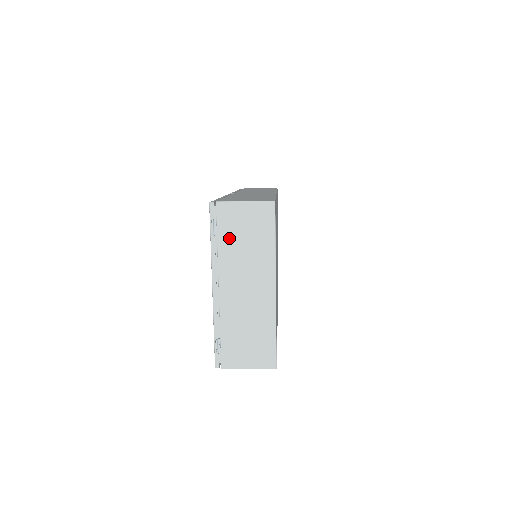
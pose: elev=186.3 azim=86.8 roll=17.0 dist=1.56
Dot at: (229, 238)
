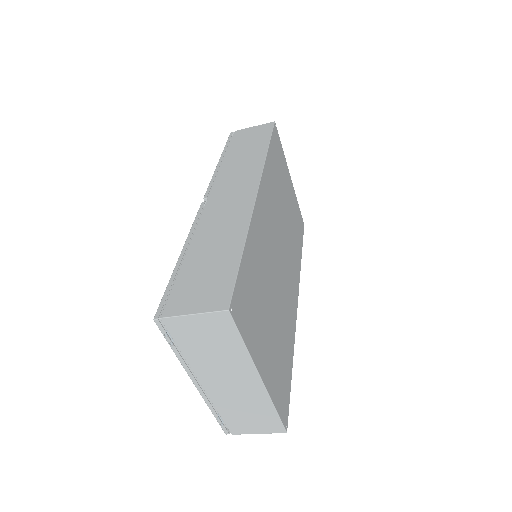
Dot at: (191, 346)
